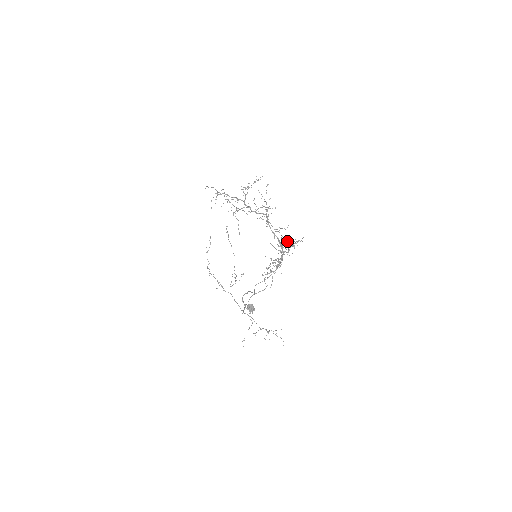
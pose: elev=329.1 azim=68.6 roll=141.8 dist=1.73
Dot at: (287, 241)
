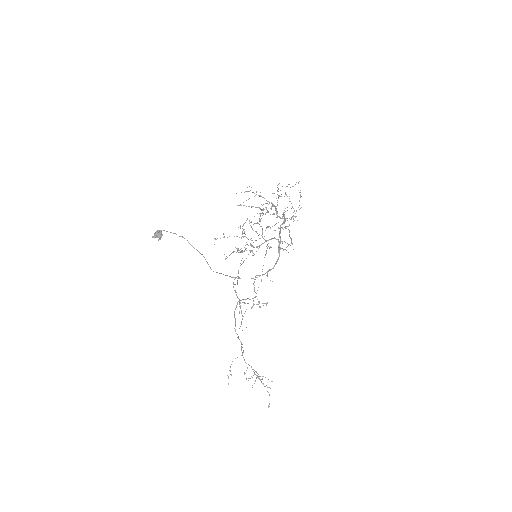
Dot at: occluded
